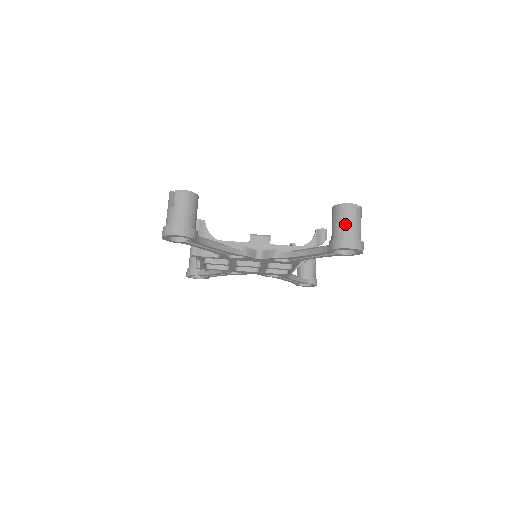
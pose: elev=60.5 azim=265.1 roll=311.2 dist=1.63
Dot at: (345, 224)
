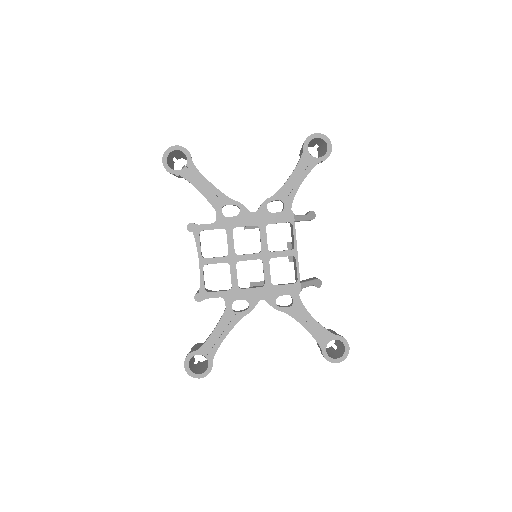
Dot at: occluded
